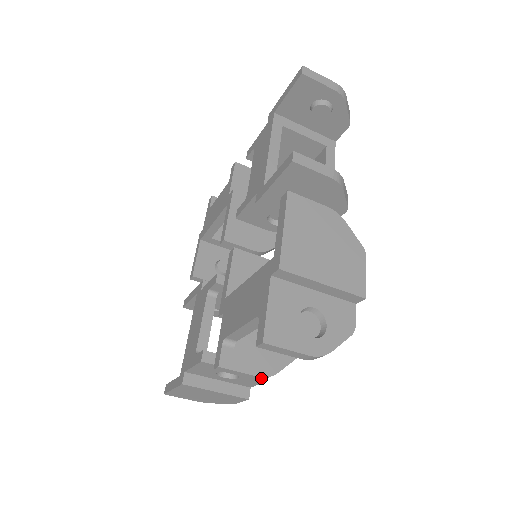
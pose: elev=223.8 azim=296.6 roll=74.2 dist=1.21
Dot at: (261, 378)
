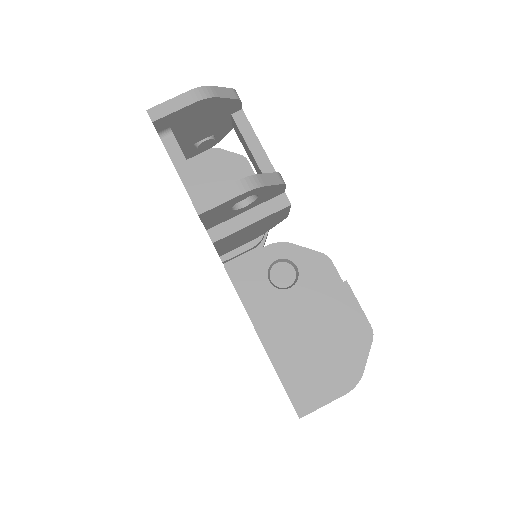
Dot at: (245, 185)
